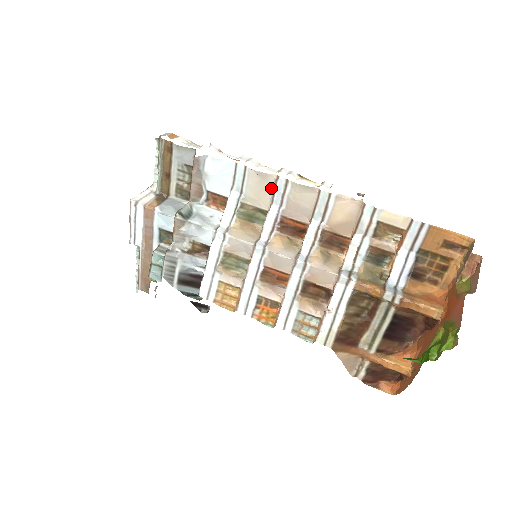
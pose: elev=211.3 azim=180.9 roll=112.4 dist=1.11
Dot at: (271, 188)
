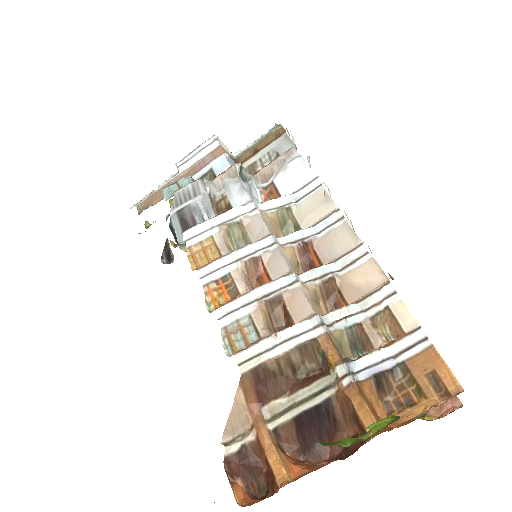
Dot at: (324, 215)
